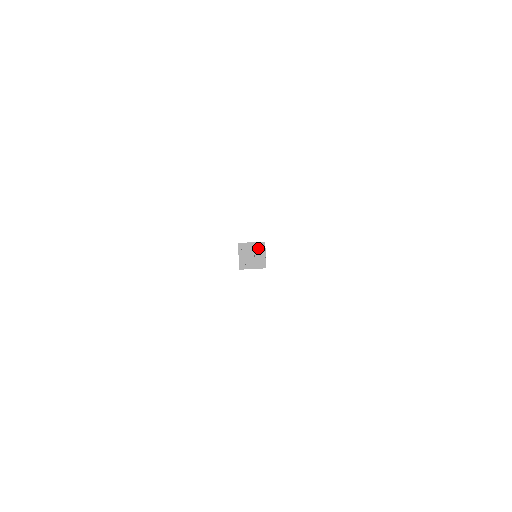
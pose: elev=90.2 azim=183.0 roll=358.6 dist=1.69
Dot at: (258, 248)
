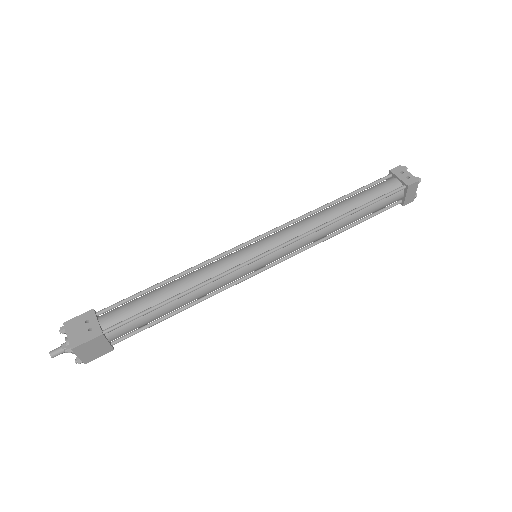
Dot at: occluded
